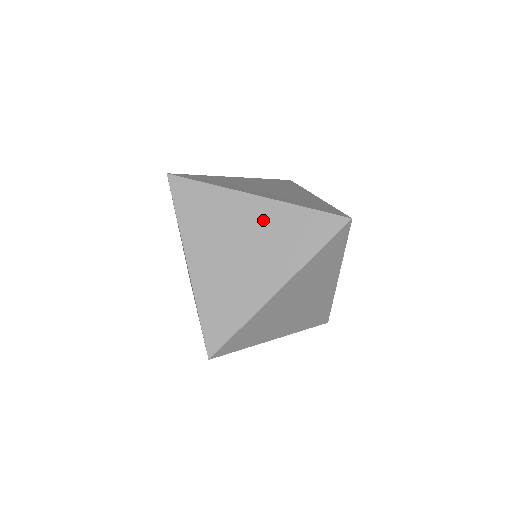
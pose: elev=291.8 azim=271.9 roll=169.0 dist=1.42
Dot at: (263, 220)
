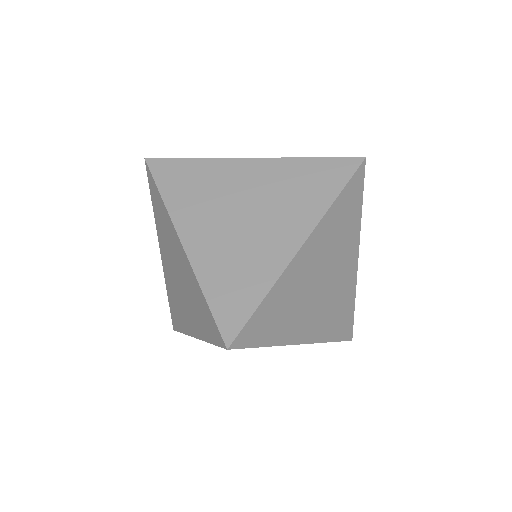
Dot at: occluded
